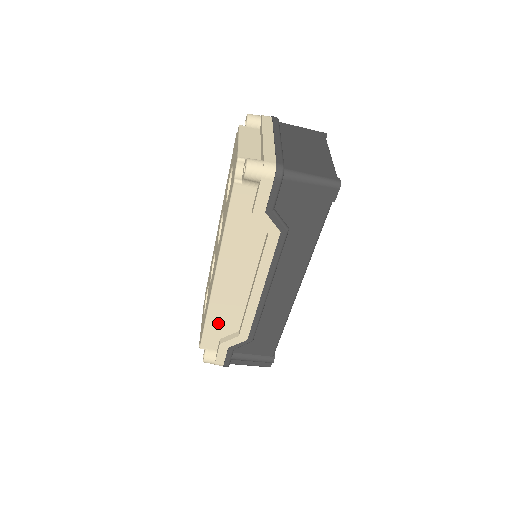
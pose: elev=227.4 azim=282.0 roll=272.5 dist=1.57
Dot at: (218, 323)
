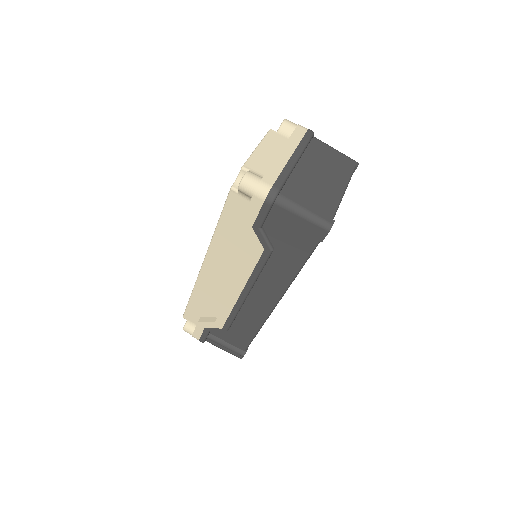
Dot at: (201, 303)
